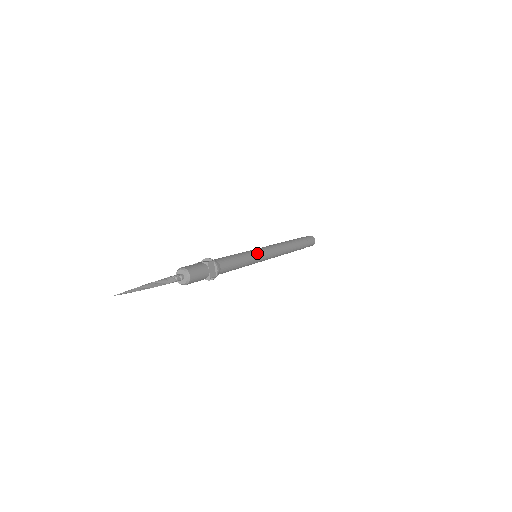
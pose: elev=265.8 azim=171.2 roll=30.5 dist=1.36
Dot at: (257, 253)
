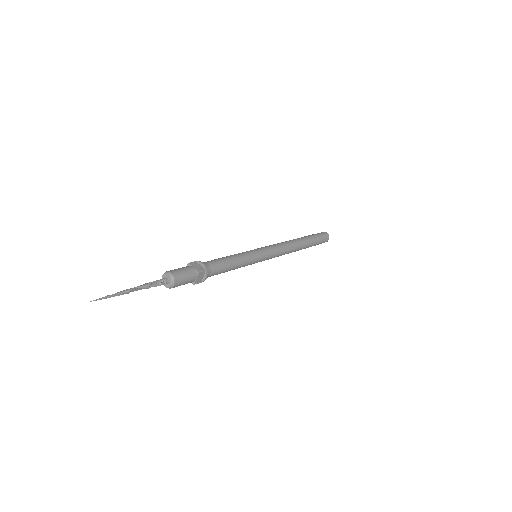
Dot at: (257, 258)
